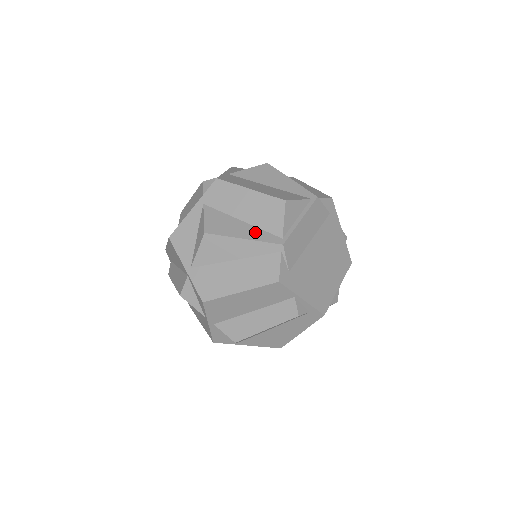
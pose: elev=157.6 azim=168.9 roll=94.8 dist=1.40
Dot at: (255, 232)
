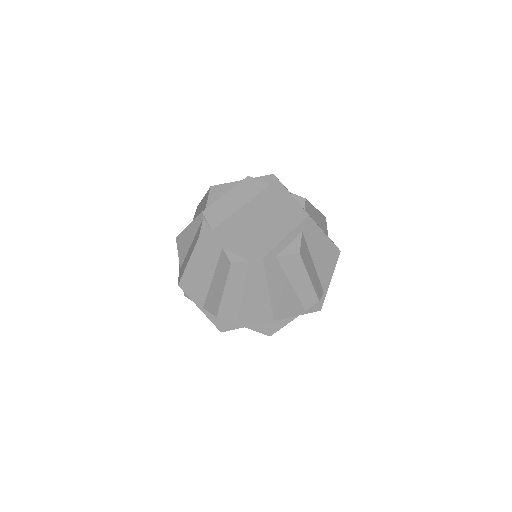
Dot at: occluded
